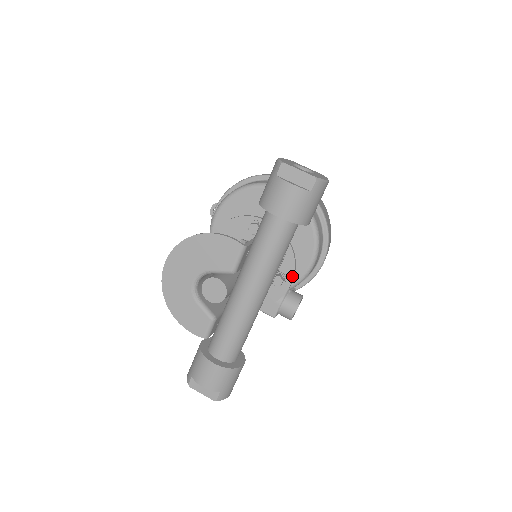
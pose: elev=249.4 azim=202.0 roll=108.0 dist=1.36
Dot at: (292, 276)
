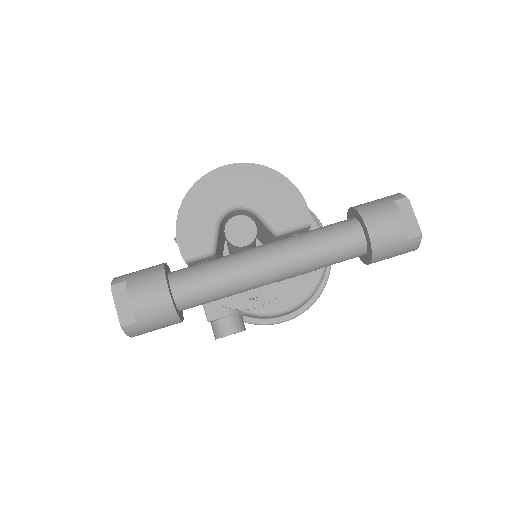
Dot at: (267, 301)
